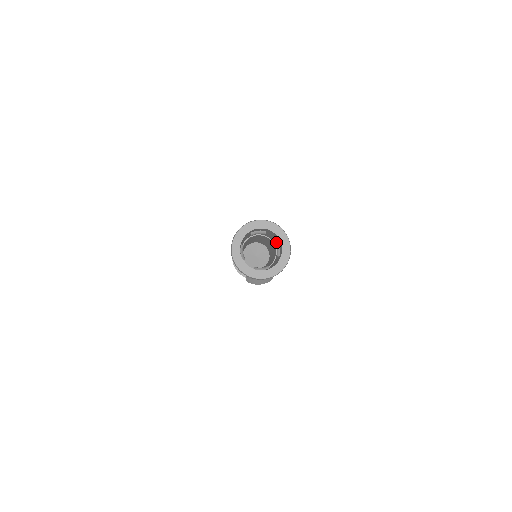
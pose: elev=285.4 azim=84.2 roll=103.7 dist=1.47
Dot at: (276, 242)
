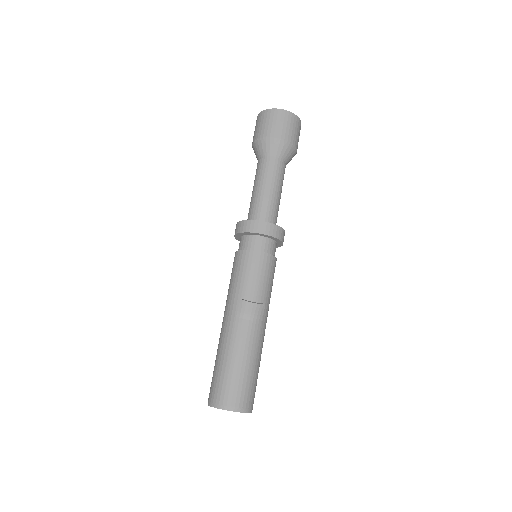
Dot at: occluded
